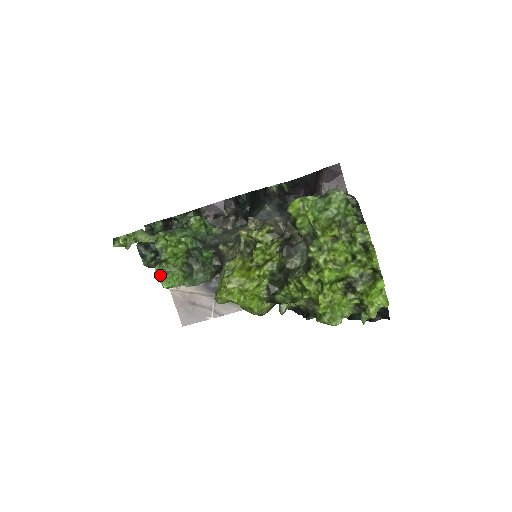
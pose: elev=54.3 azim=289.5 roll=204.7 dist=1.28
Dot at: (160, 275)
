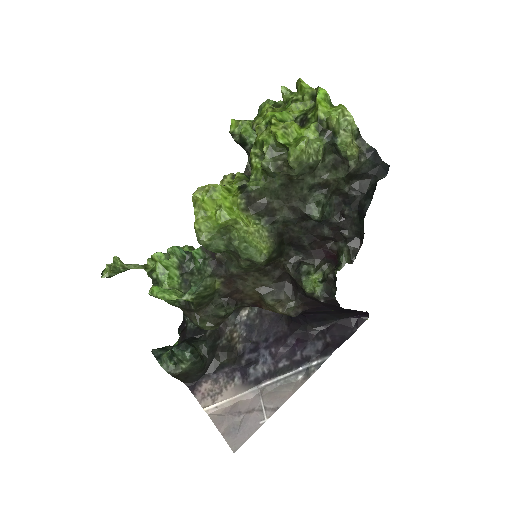
Dot at: (153, 290)
